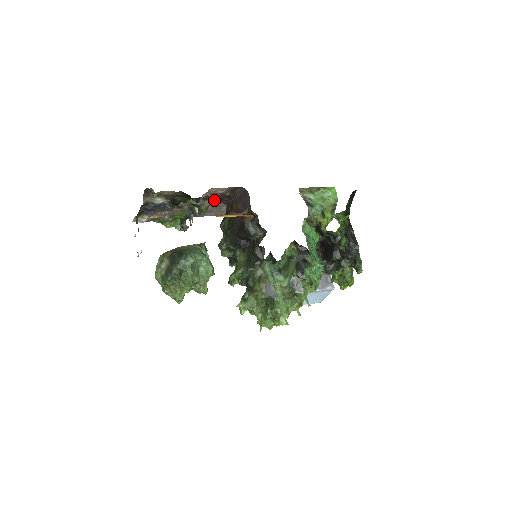
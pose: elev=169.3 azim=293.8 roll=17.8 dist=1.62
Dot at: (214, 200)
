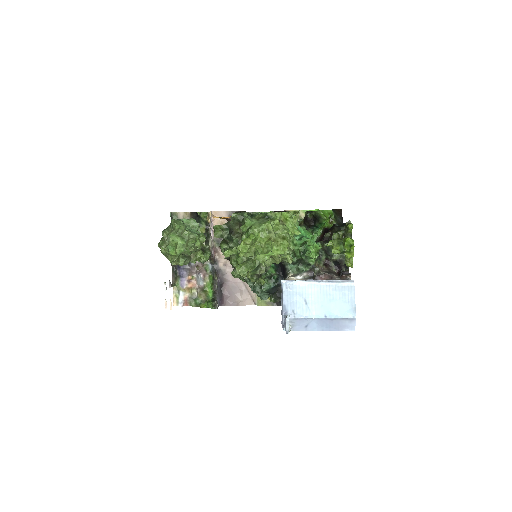
Dot at: occluded
